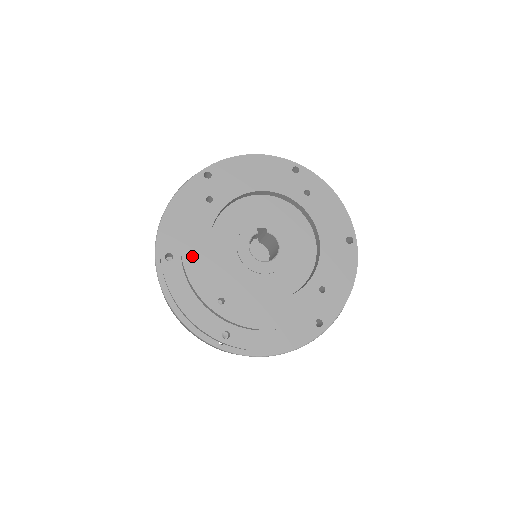
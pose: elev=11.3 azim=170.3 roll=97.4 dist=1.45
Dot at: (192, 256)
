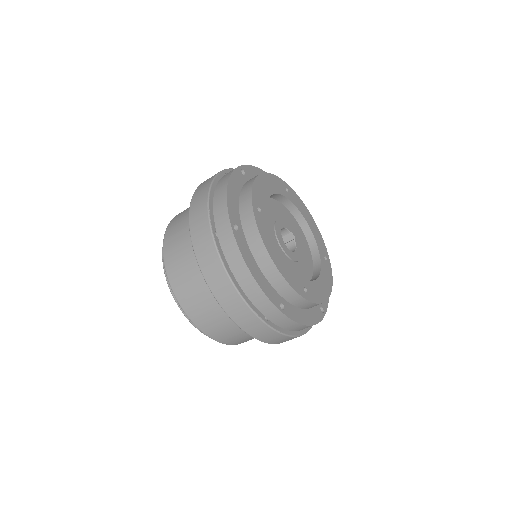
Dot at: (263, 182)
